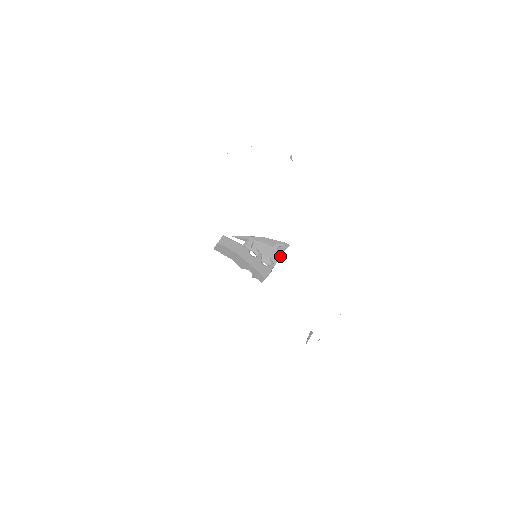
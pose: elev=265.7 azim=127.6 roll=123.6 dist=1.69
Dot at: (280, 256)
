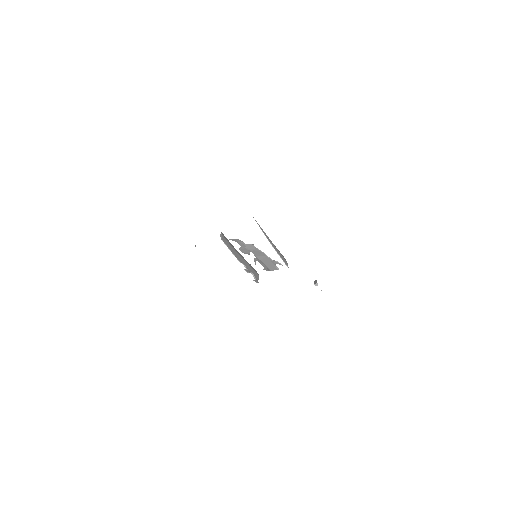
Dot at: (276, 269)
